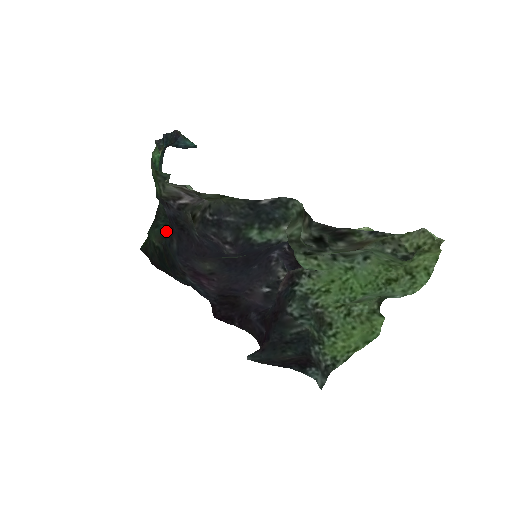
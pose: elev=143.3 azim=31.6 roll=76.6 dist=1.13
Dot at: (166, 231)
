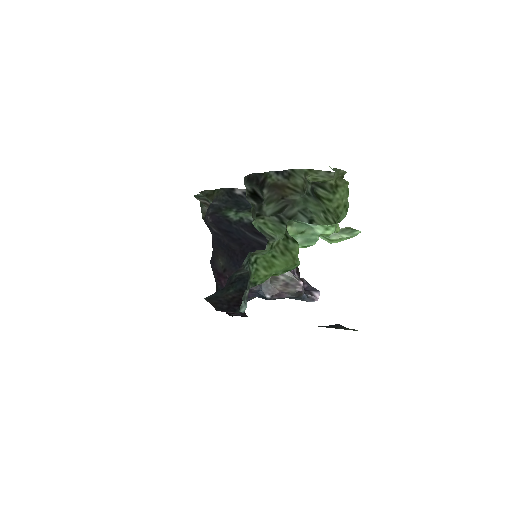
Dot at: occluded
